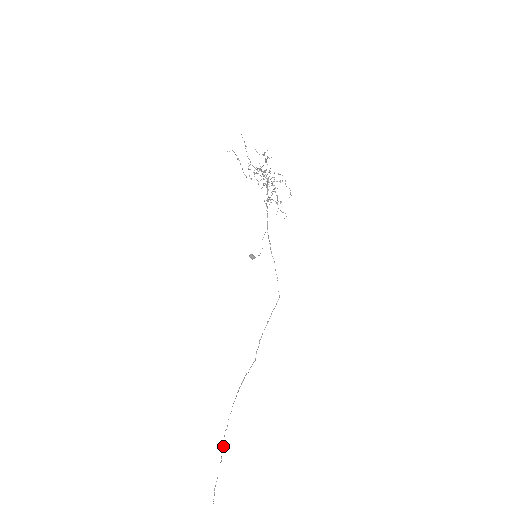
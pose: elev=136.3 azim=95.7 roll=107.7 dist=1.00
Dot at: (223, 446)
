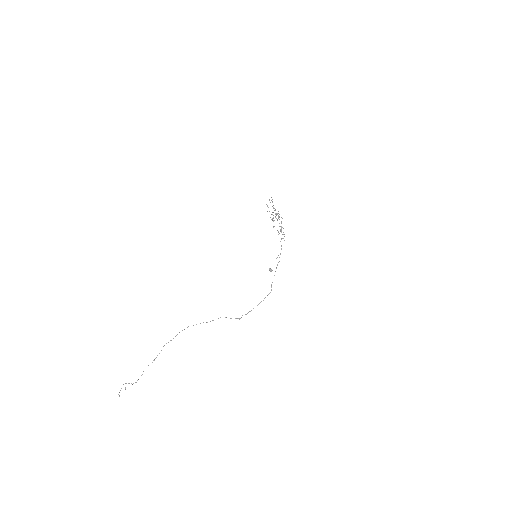
Dot at: occluded
